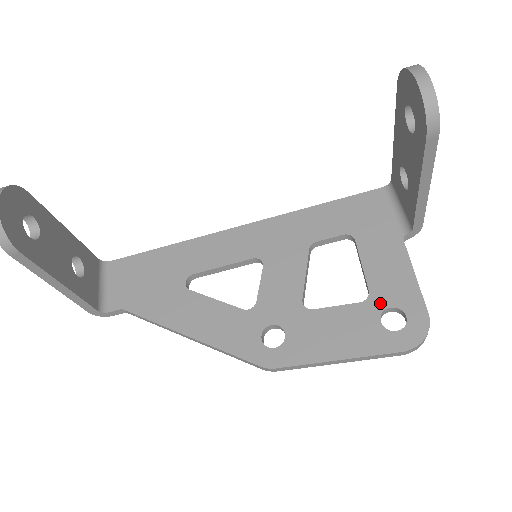
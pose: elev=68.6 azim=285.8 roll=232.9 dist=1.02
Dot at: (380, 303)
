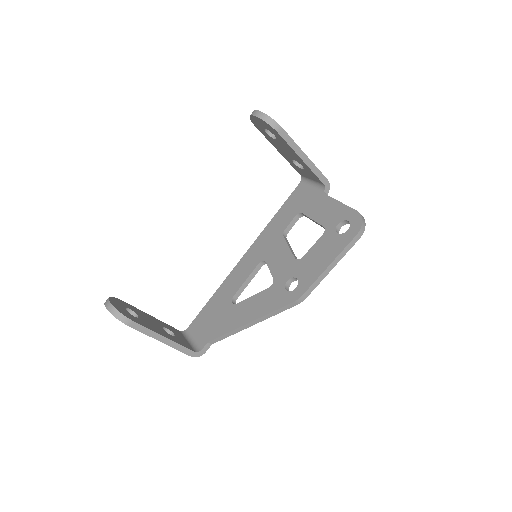
Dot at: (332, 227)
